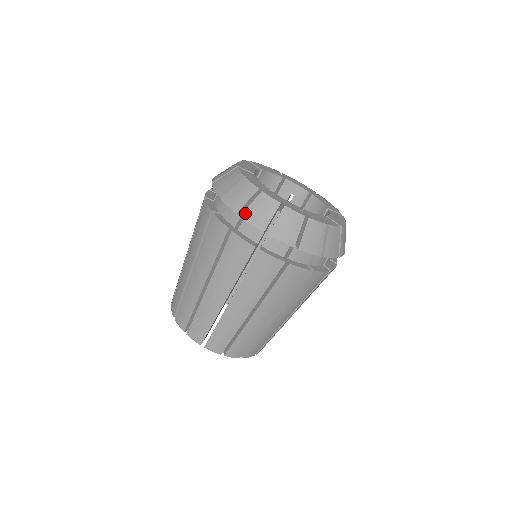
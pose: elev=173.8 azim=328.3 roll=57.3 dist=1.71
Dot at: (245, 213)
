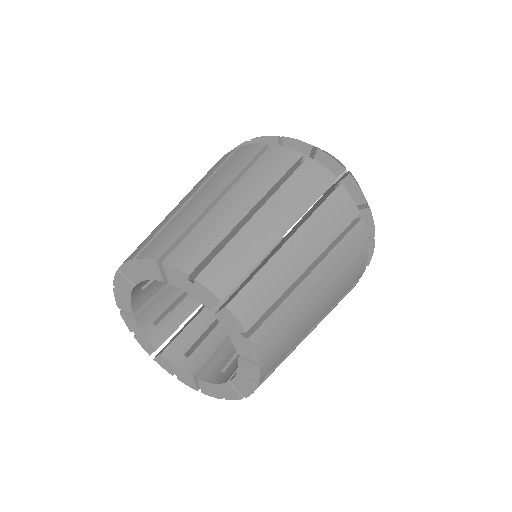
Dot at: (322, 150)
